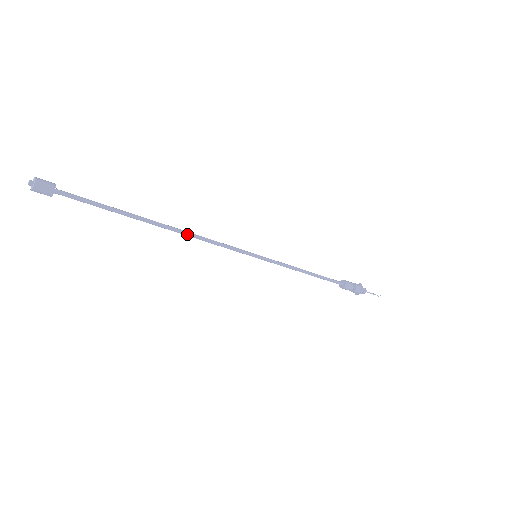
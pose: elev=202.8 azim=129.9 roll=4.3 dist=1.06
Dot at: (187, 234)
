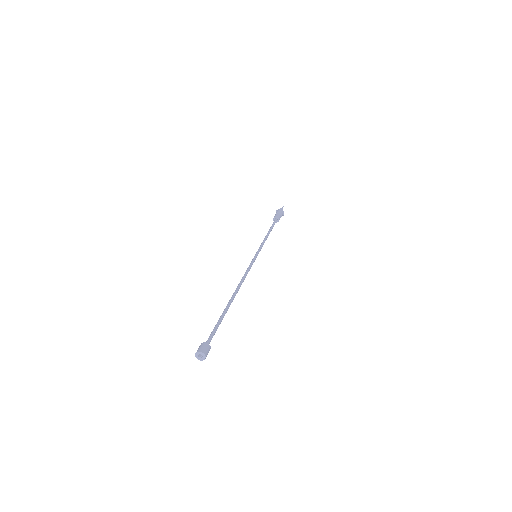
Dot at: occluded
